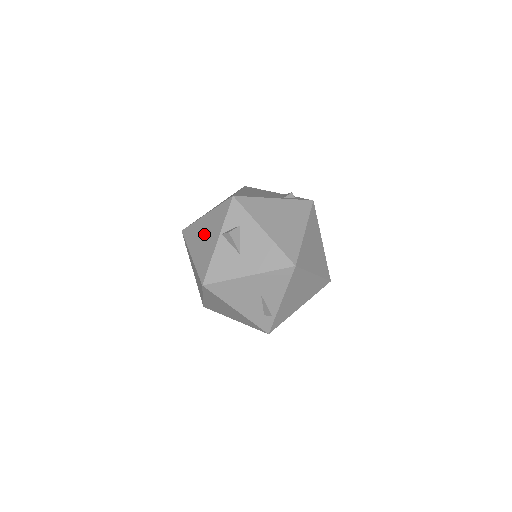
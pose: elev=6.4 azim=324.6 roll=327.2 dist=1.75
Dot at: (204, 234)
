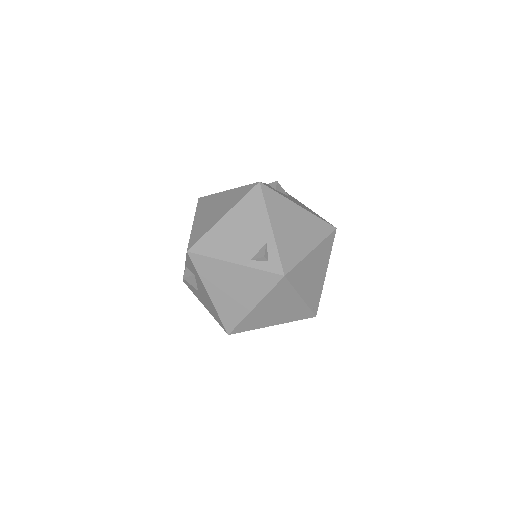
Dot at: occluded
